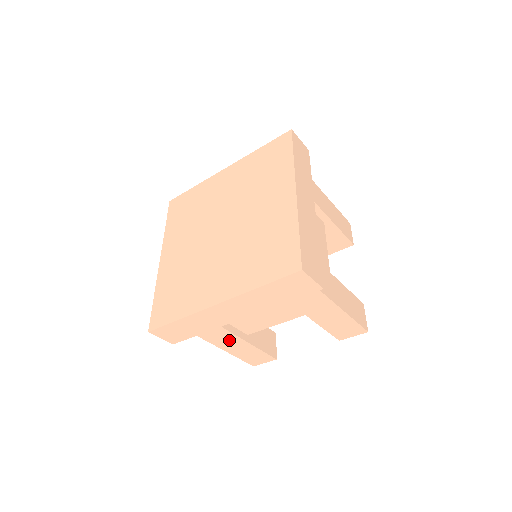
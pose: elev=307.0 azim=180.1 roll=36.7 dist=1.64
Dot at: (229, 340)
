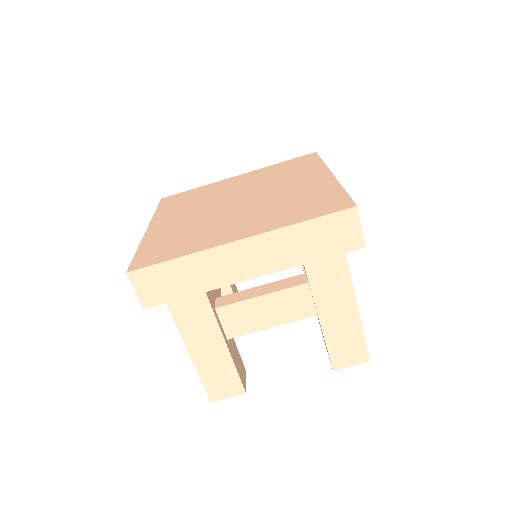
Dot at: (207, 336)
